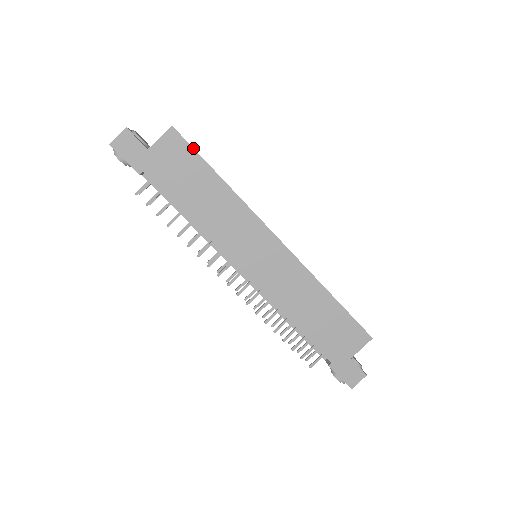
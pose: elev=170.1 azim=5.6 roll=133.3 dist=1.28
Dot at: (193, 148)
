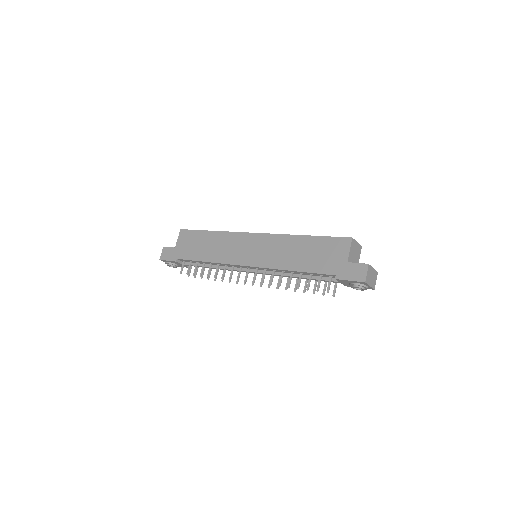
Dot at: (193, 230)
